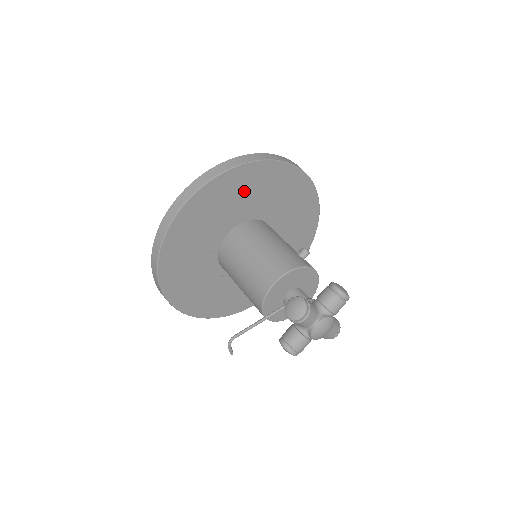
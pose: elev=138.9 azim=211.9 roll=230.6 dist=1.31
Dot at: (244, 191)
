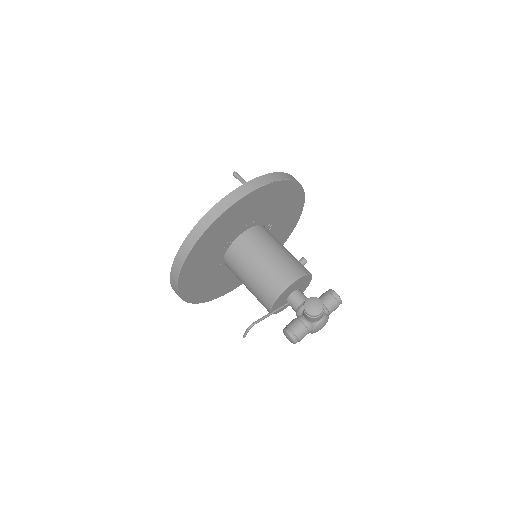
Dot at: (270, 201)
